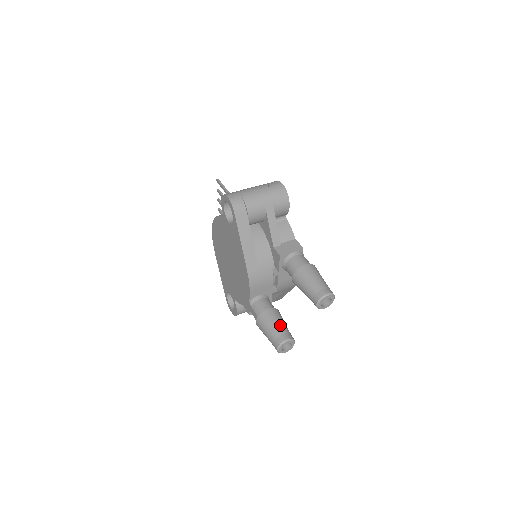
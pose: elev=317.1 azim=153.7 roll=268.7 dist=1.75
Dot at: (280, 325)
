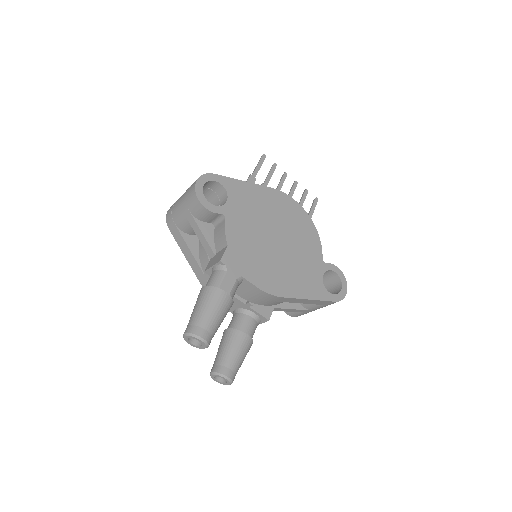
Dot at: (220, 352)
